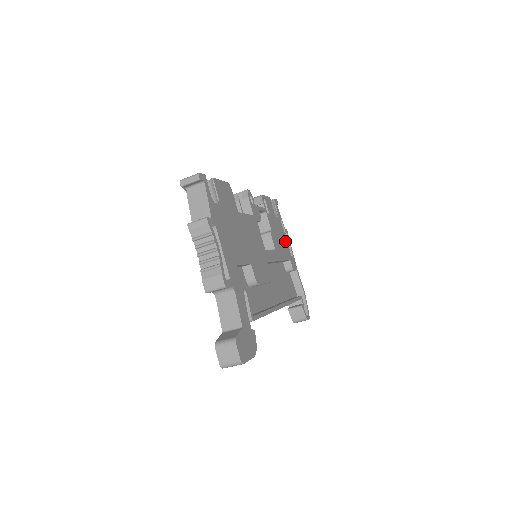
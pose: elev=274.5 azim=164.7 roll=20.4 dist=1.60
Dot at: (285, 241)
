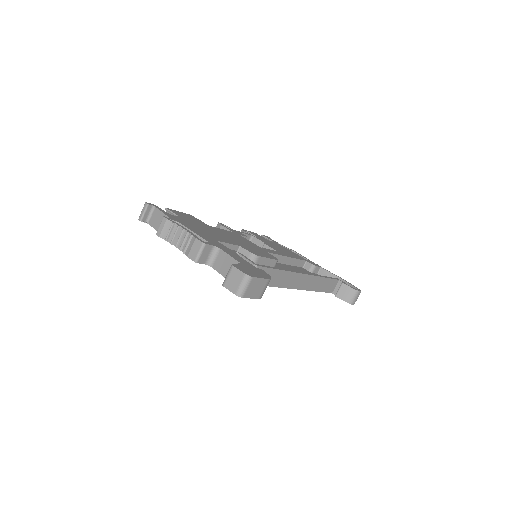
Dot at: occluded
